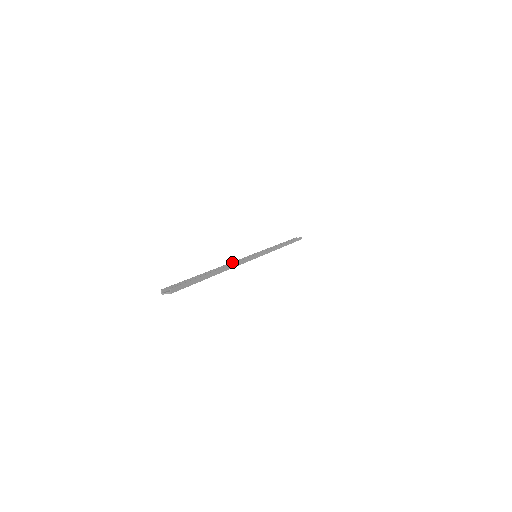
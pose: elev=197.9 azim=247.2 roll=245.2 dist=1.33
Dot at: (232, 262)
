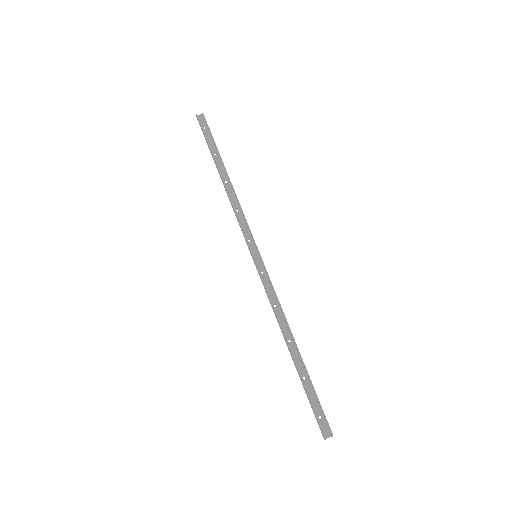
Dot at: (274, 307)
